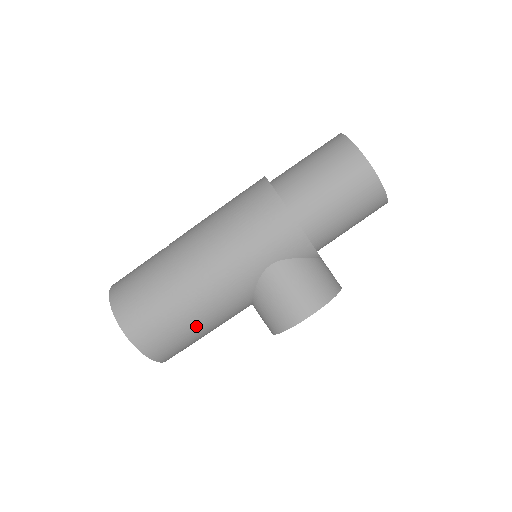
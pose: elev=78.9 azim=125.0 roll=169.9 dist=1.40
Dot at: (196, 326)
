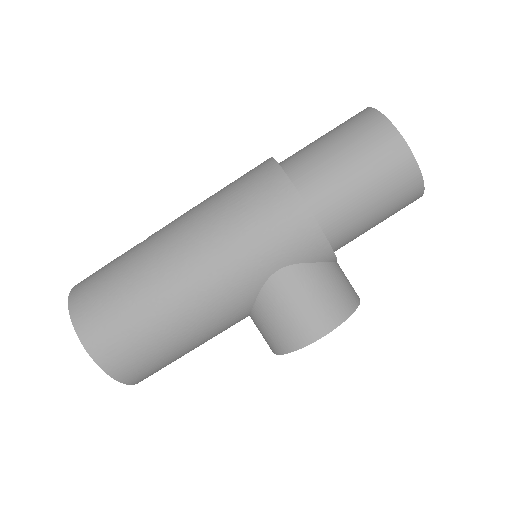
Dot at: (180, 343)
